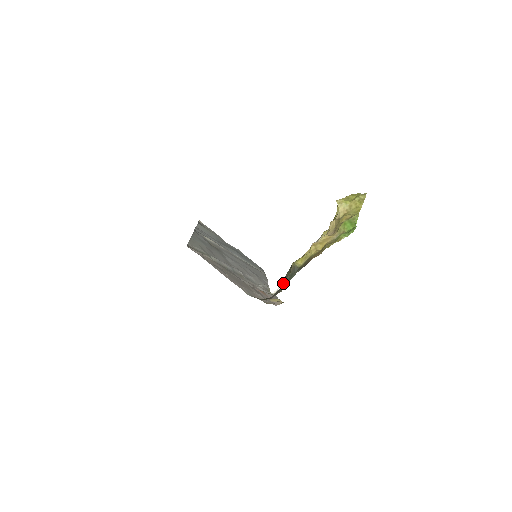
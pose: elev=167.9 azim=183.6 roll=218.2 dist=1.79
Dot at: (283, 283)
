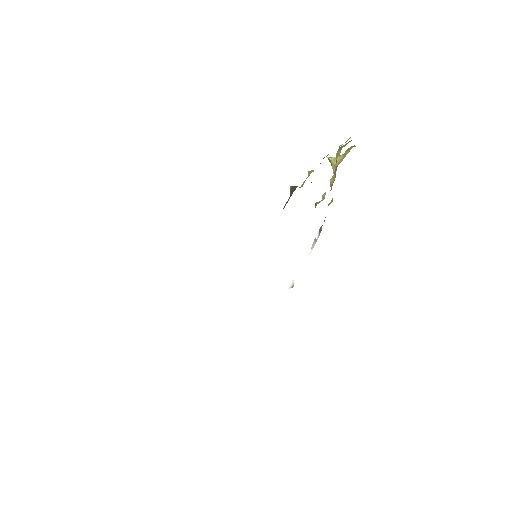
Dot at: occluded
